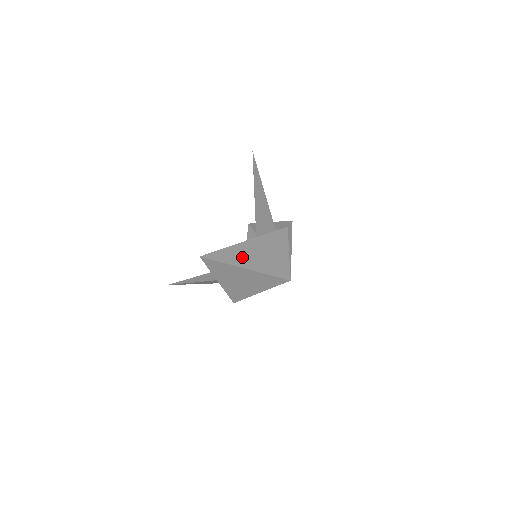
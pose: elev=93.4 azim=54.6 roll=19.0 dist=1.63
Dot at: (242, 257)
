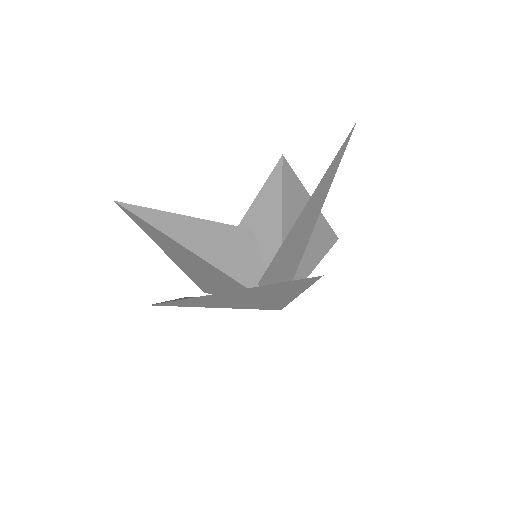
Dot at: (225, 300)
